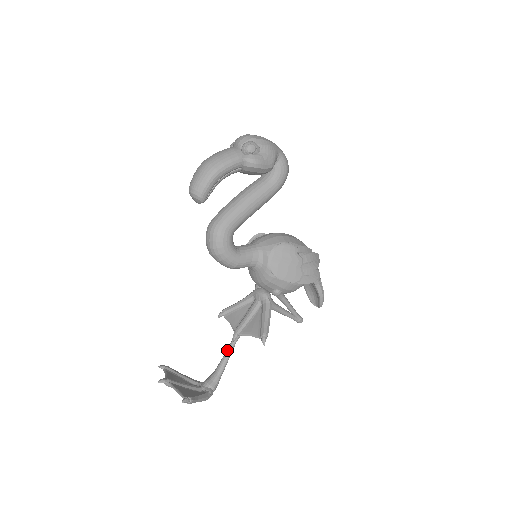
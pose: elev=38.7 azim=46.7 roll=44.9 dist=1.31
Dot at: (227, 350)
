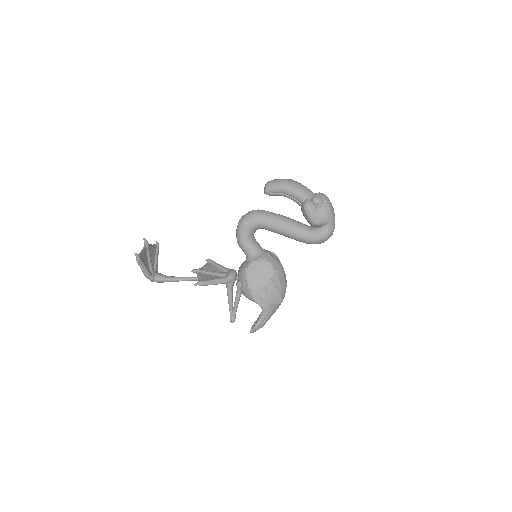
Dot at: (186, 277)
